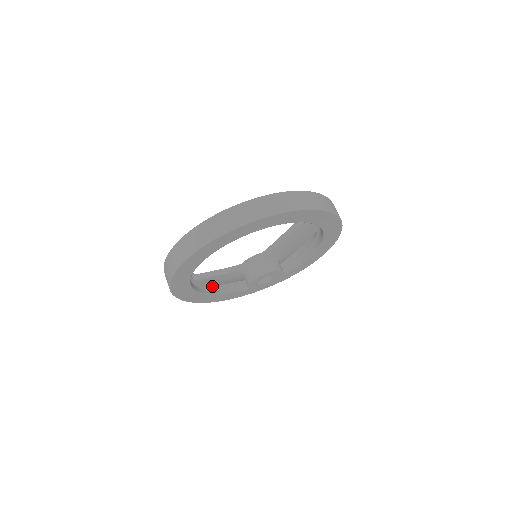
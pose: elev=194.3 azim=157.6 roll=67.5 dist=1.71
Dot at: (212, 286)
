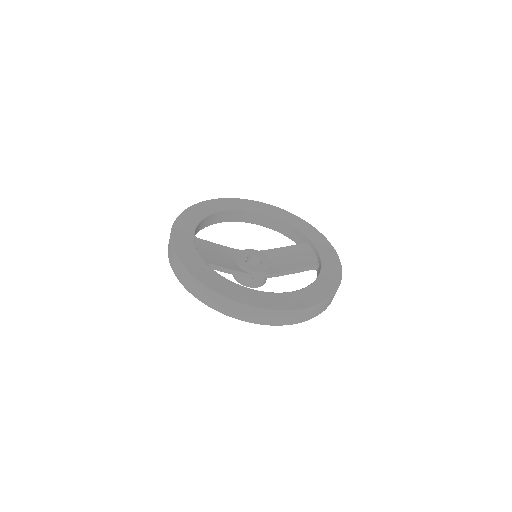
Dot at: occluded
